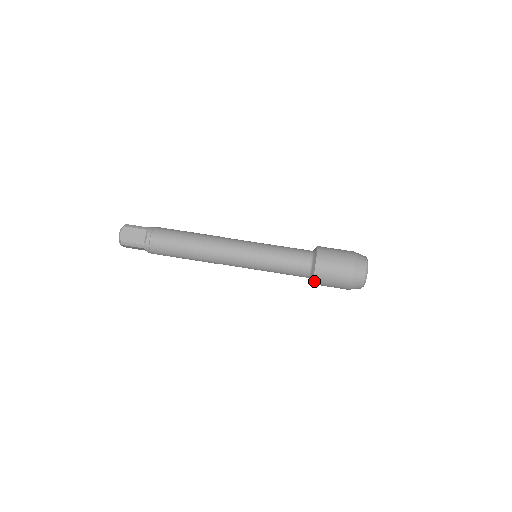
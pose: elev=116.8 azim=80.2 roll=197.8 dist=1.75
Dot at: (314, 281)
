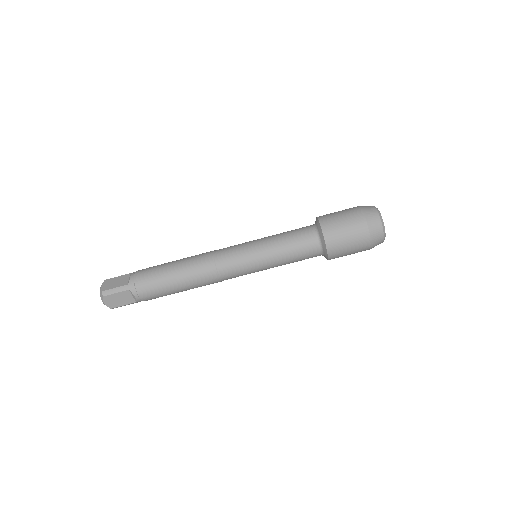
Dot at: occluded
